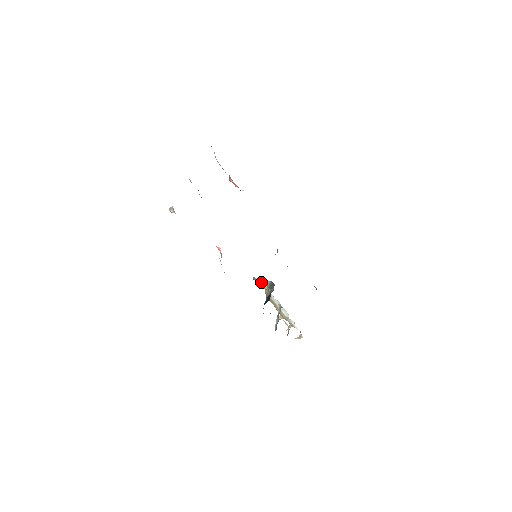
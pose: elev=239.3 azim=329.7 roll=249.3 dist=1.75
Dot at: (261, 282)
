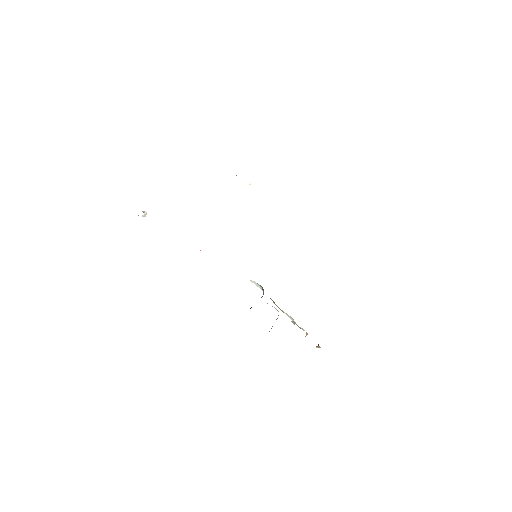
Dot at: (256, 285)
